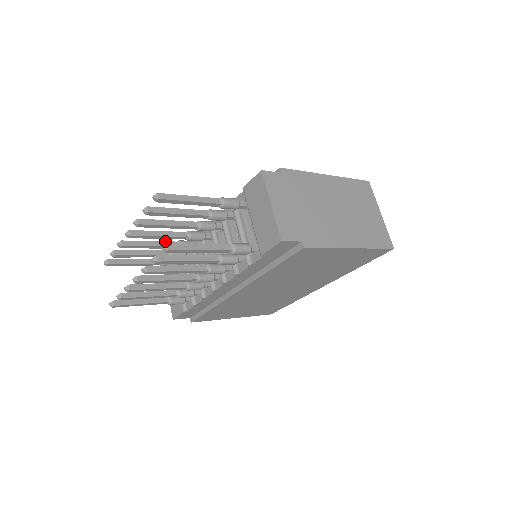
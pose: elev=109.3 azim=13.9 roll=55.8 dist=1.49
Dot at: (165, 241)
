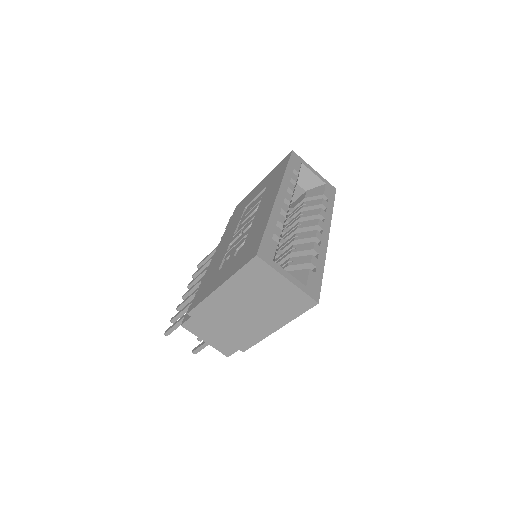
Dot at: (203, 271)
